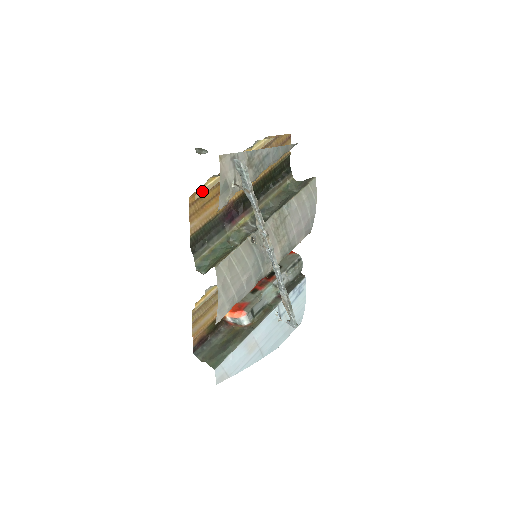
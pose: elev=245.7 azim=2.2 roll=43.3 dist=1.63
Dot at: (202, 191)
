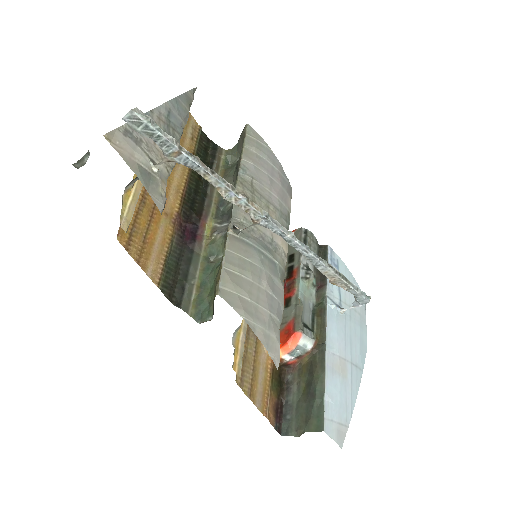
Dot at: (126, 217)
